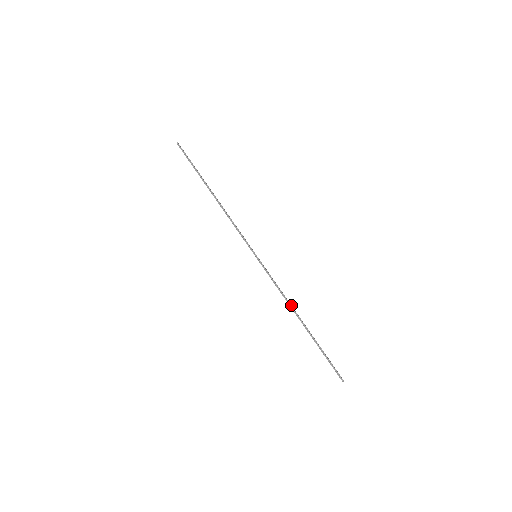
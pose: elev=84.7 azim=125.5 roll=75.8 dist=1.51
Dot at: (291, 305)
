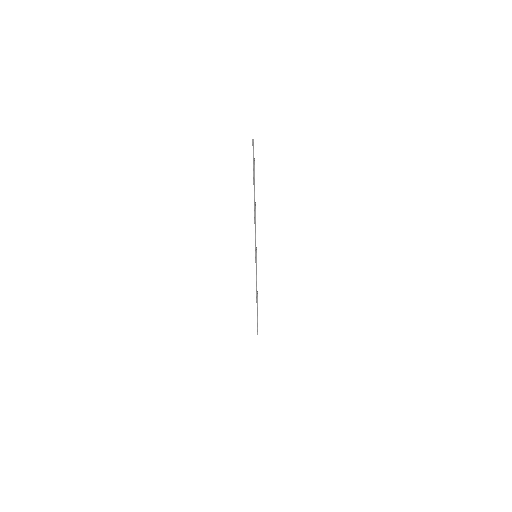
Dot at: occluded
